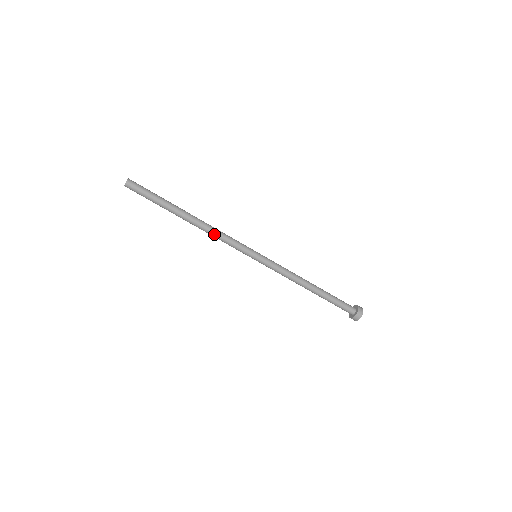
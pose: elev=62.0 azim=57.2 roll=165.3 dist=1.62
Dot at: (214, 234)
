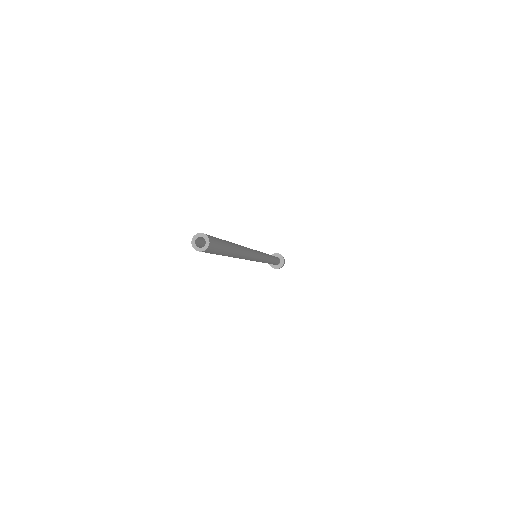
Dot at: occluded
